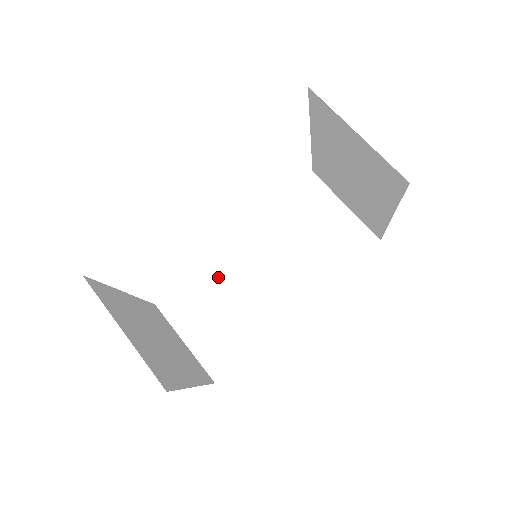
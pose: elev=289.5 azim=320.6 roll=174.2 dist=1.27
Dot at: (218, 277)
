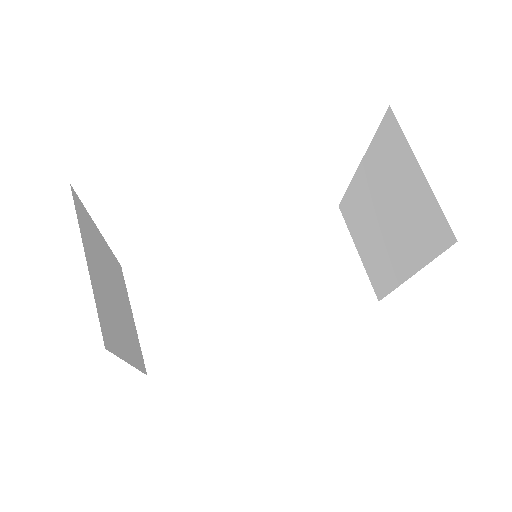
Dot at: (200, 267)
